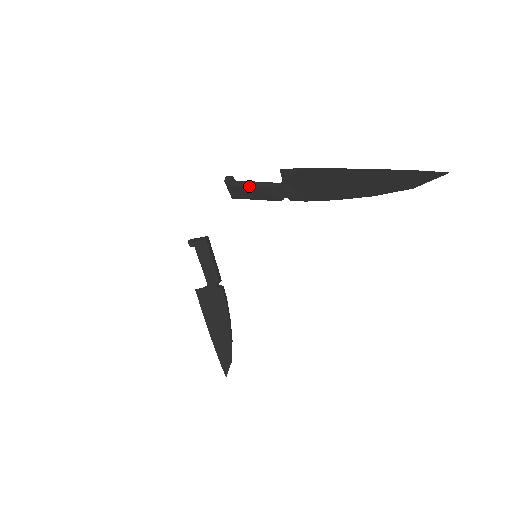
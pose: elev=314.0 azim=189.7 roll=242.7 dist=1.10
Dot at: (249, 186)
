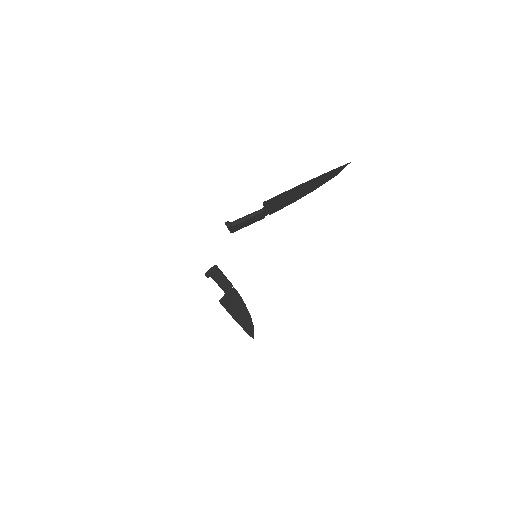
Dot at: (244, 221)
